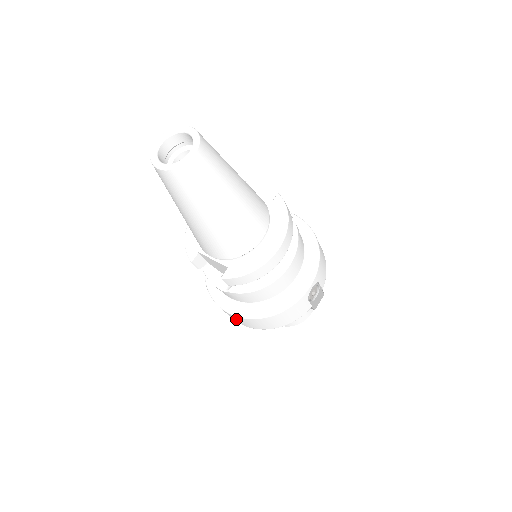
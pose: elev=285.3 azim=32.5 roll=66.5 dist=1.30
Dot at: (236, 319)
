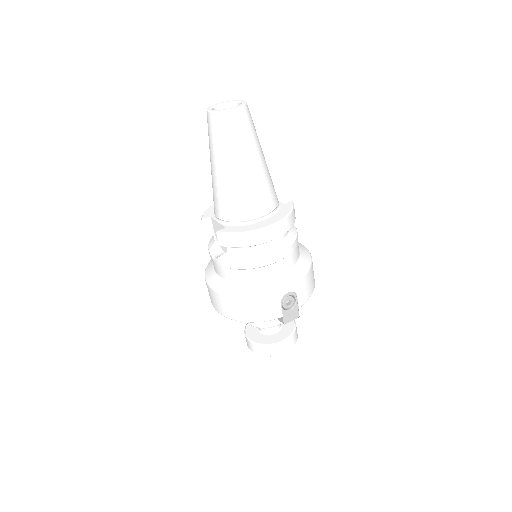
Dot at: (215, 299)
